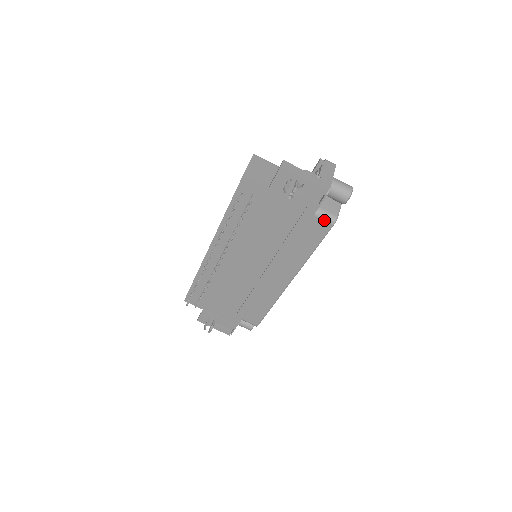
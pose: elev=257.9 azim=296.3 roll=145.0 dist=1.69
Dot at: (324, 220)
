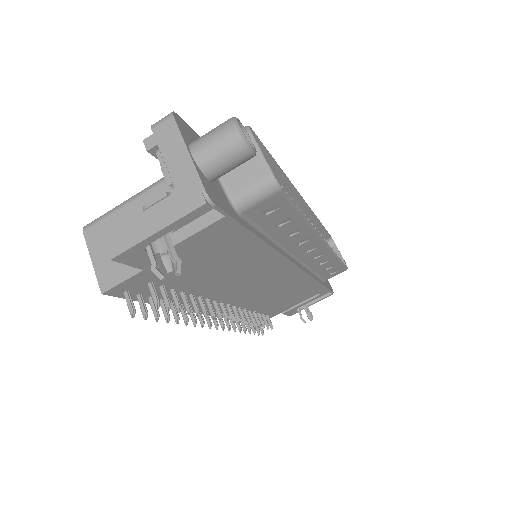
Dot at: (261, 201)
